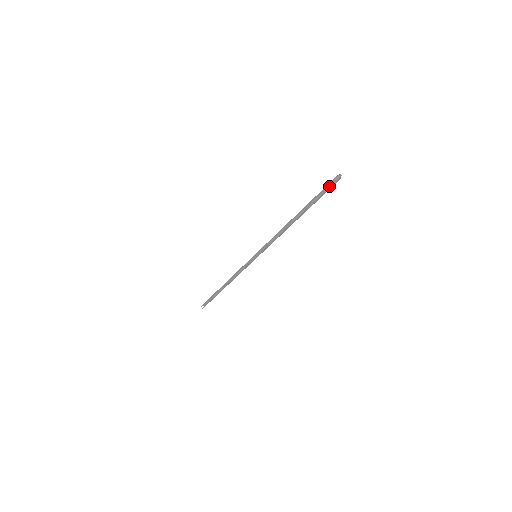
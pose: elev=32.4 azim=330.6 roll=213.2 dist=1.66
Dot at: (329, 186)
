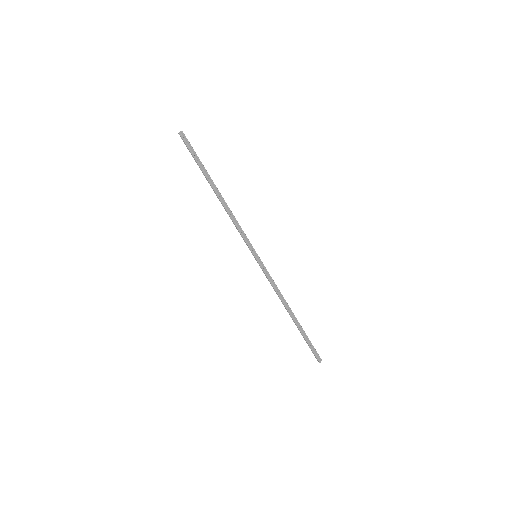
Dot at: (191, 146)
